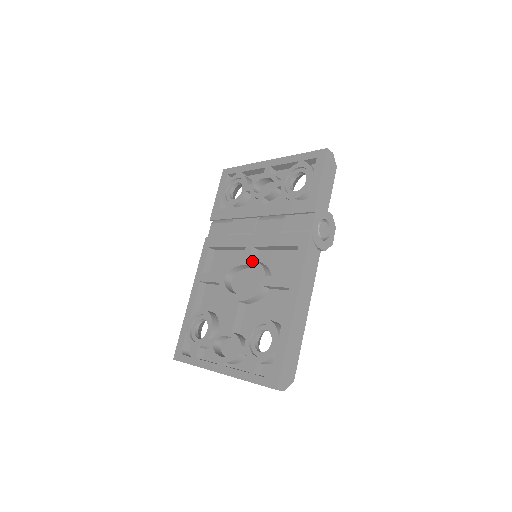
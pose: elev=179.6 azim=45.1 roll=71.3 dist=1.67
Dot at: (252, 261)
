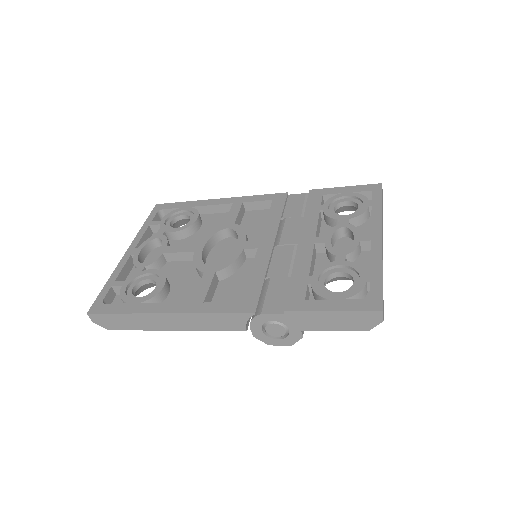
Dot at: (239, 252)
